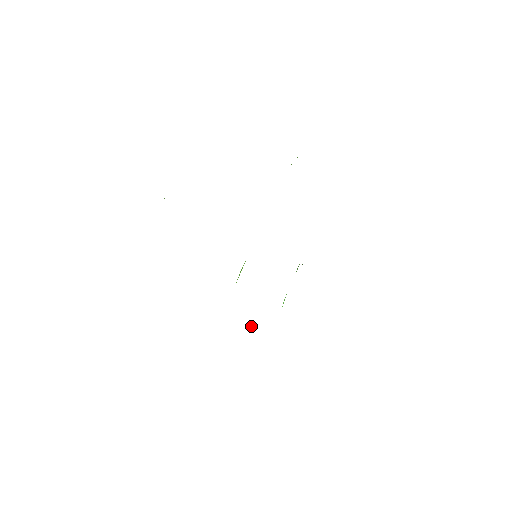
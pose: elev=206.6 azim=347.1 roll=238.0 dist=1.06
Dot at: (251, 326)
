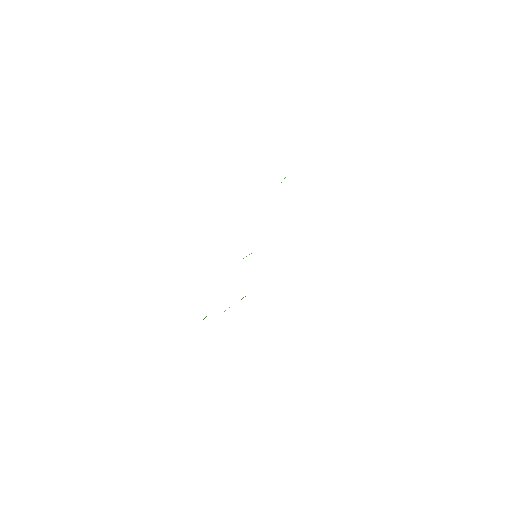
Dot at: occluded
